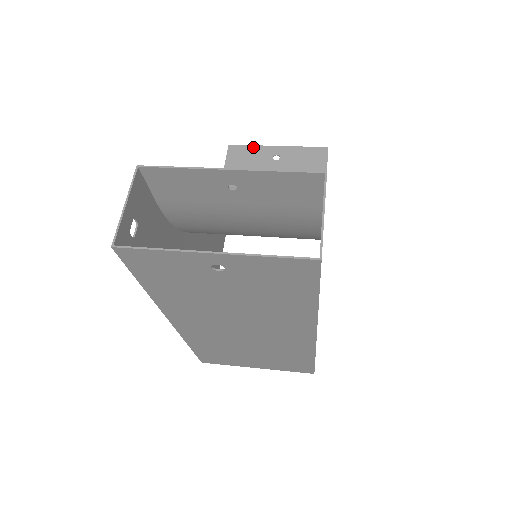
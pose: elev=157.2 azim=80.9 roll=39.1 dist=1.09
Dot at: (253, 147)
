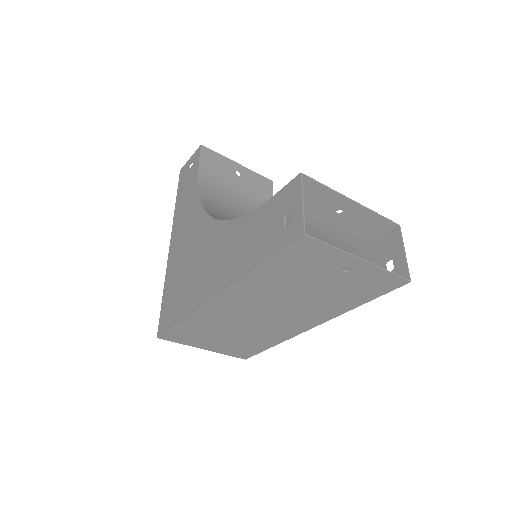
Dot at: (221, 156)
